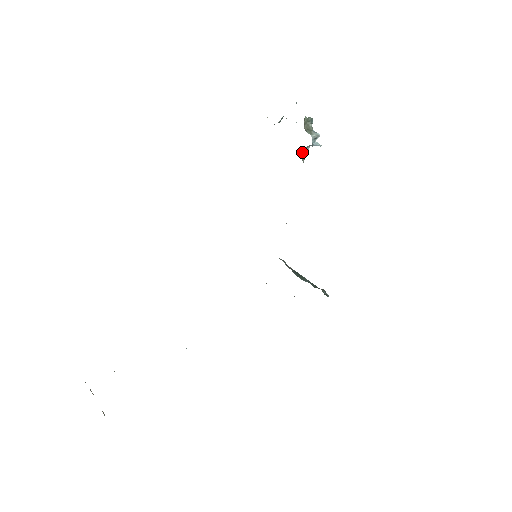
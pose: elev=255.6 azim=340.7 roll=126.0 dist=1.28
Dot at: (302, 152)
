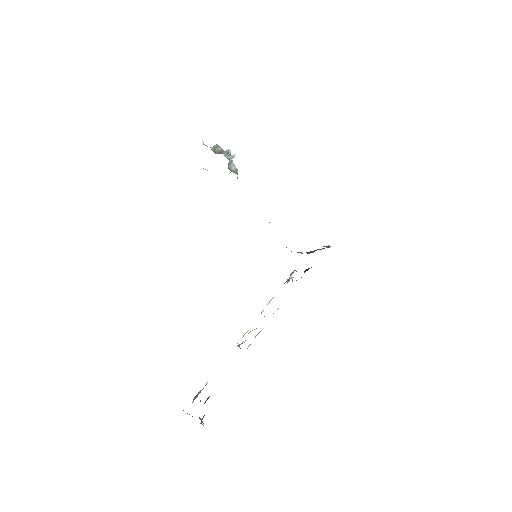
Dot at: (230, 168)
